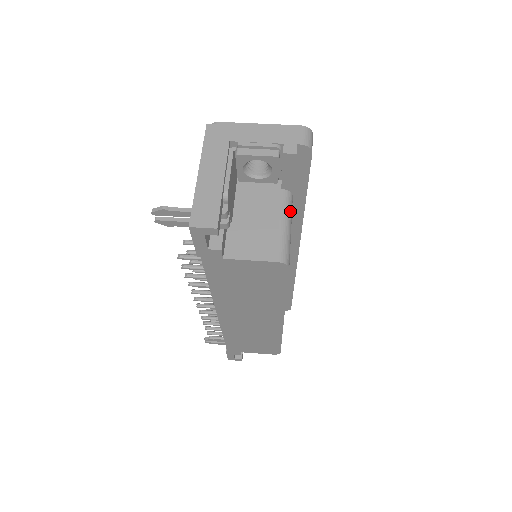
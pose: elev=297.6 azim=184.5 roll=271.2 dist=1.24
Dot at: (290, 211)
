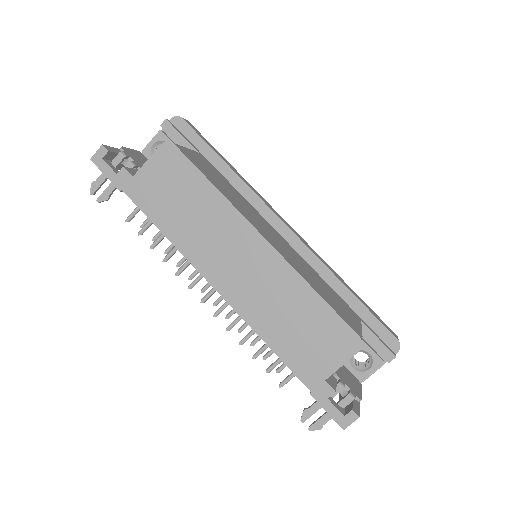
Dot at: occluded
